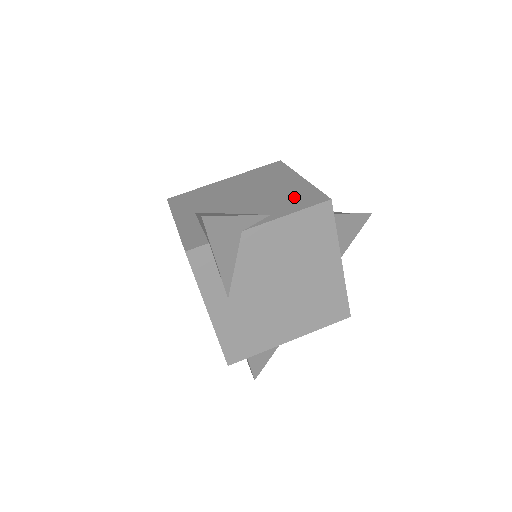
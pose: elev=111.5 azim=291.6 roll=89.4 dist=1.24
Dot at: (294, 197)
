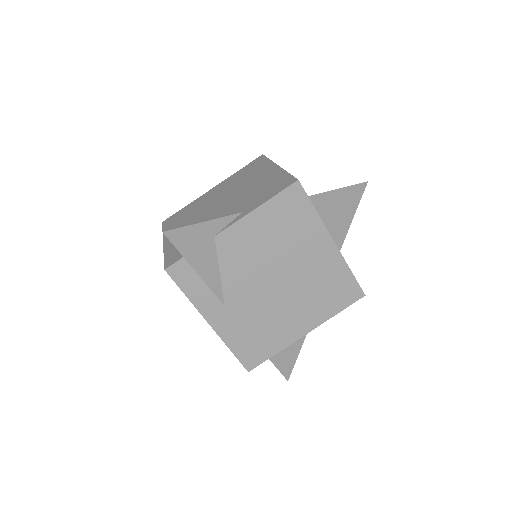
Dot at: (266, 188)
